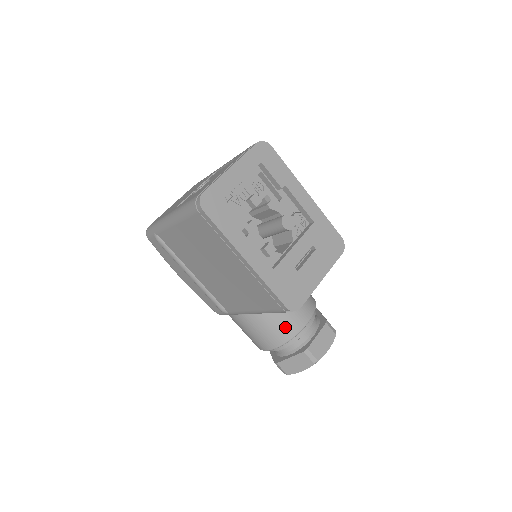
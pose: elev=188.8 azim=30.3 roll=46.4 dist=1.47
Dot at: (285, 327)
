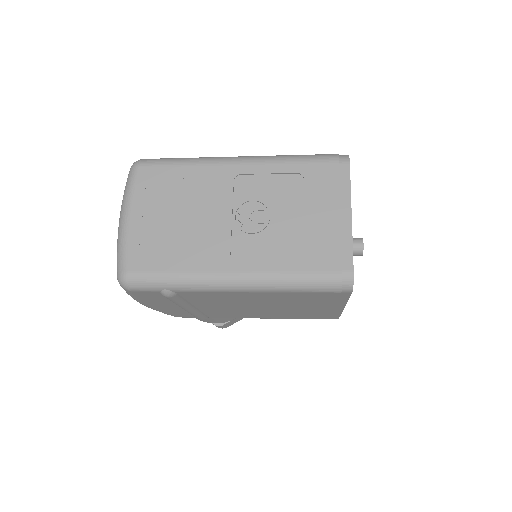
Dot at: occluded
